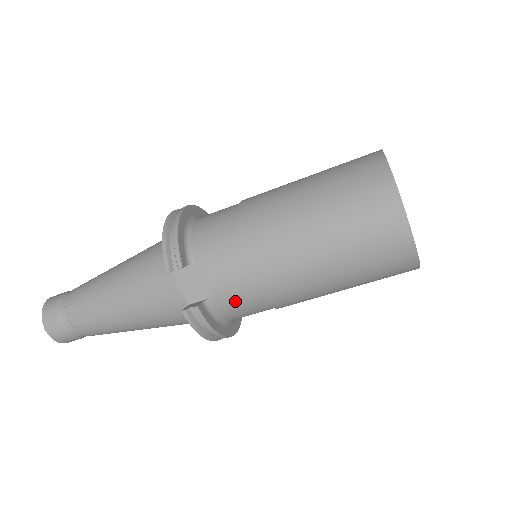
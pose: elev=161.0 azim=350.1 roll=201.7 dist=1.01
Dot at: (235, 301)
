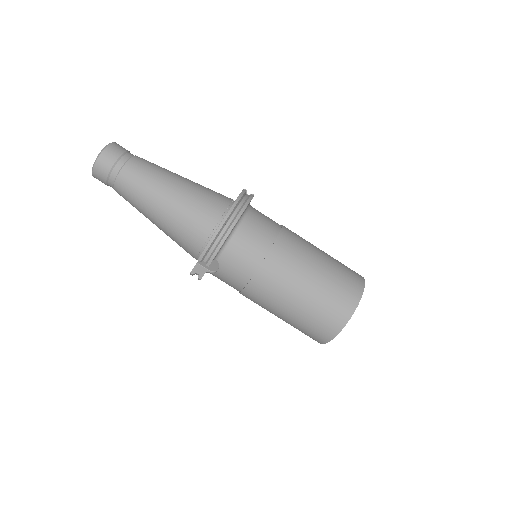
Dot at: (223, 281)
